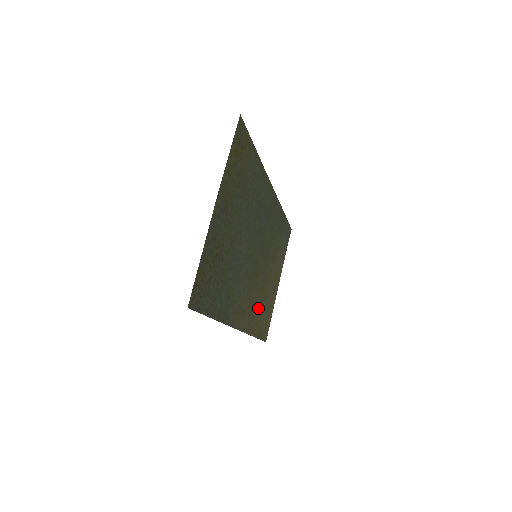
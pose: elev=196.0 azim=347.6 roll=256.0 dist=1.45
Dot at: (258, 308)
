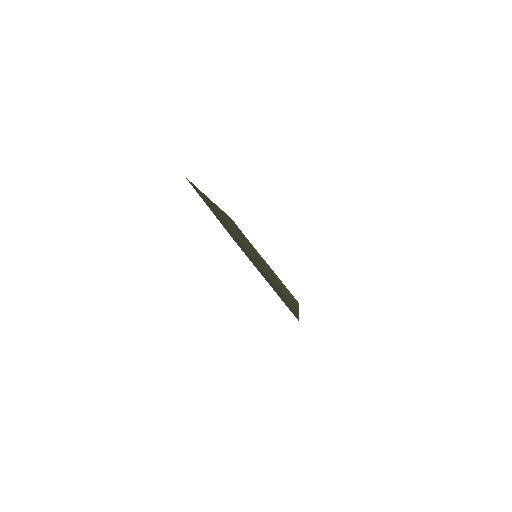
Dot at: occluded
